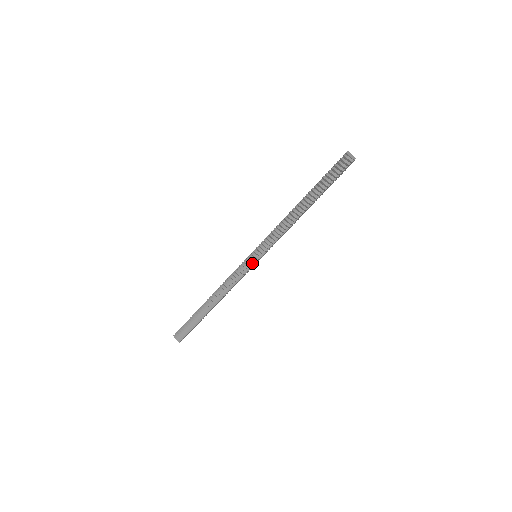
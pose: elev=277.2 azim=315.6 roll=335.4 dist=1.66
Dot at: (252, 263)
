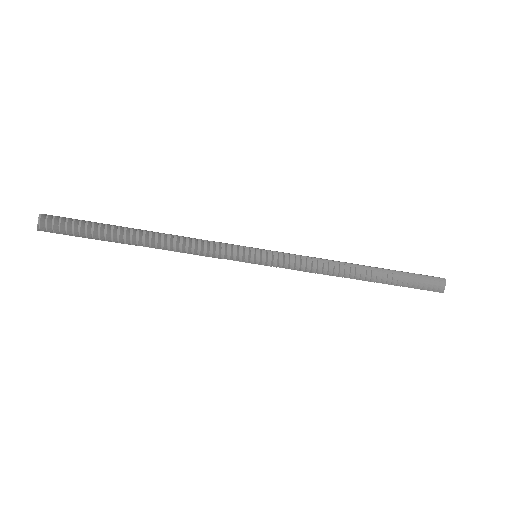
Dot at: (248, 259)
